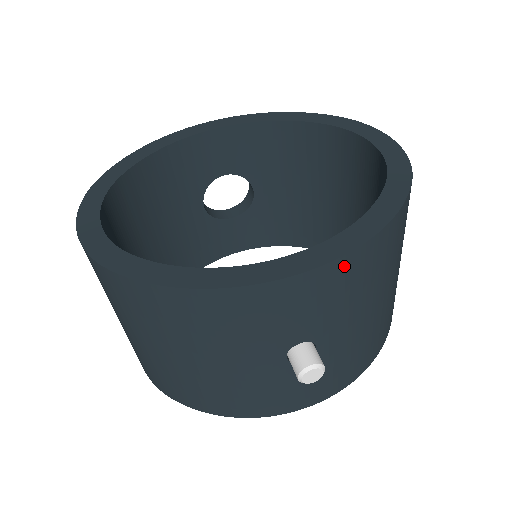
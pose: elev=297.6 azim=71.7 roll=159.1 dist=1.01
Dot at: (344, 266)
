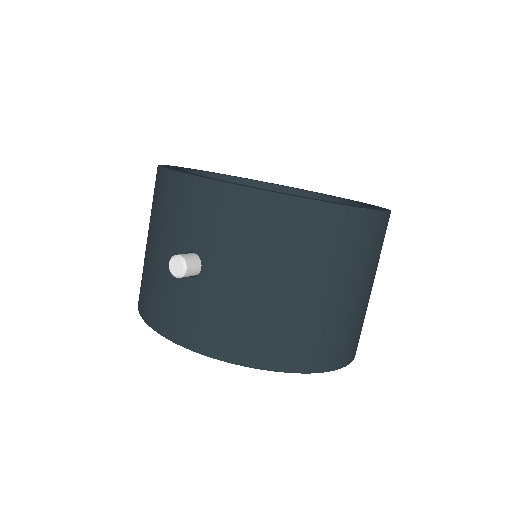
Dot at: (237, 196)
